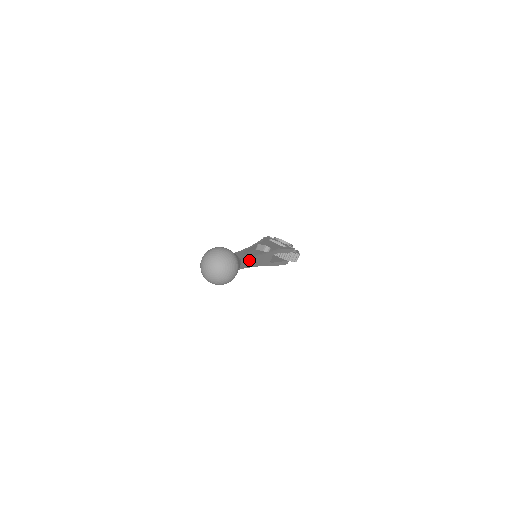
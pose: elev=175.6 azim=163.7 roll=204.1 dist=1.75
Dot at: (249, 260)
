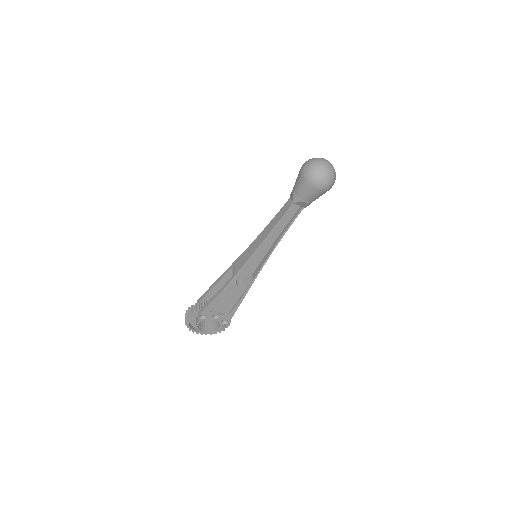
Dot at: occluded
